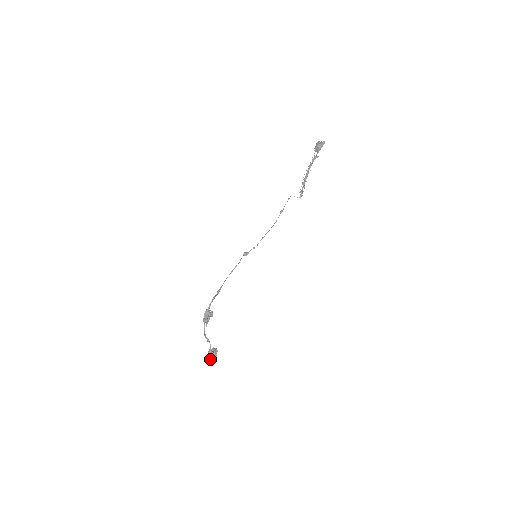
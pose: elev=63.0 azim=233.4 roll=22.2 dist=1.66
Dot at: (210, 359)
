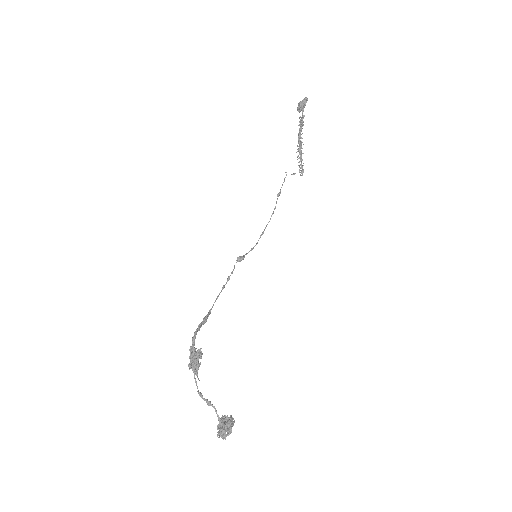
Dot at: (222, 437)
